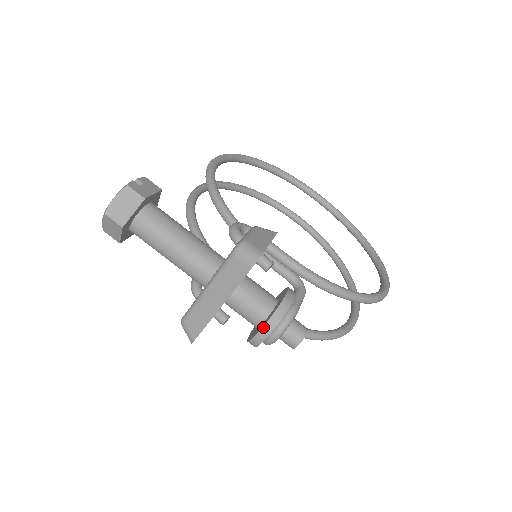
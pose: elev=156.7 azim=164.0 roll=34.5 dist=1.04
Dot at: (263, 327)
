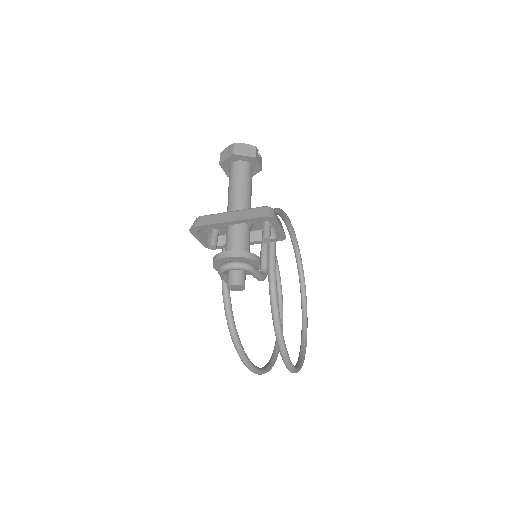
Dot at: (233, 250)
